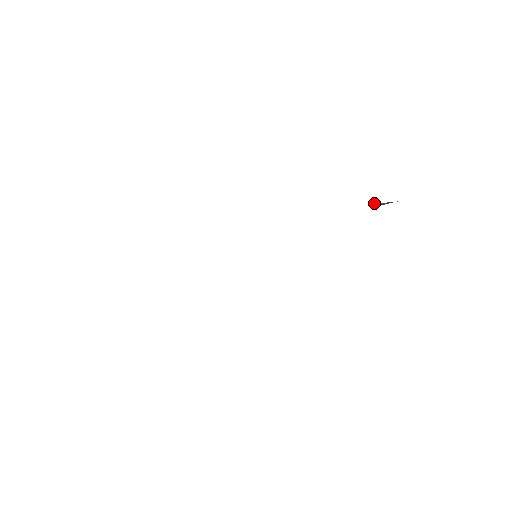
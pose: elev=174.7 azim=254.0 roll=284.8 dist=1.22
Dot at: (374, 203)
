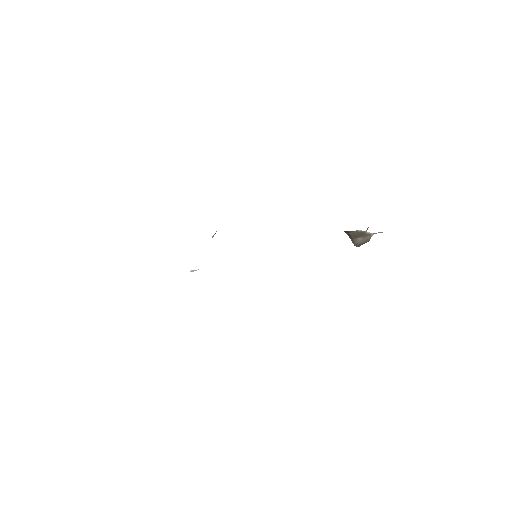
Dot at: (353, 235)
